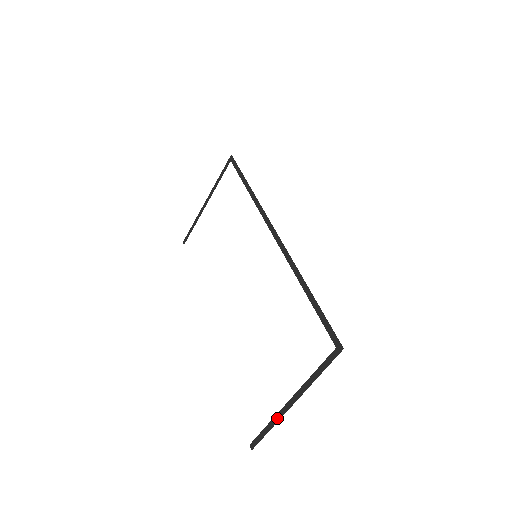
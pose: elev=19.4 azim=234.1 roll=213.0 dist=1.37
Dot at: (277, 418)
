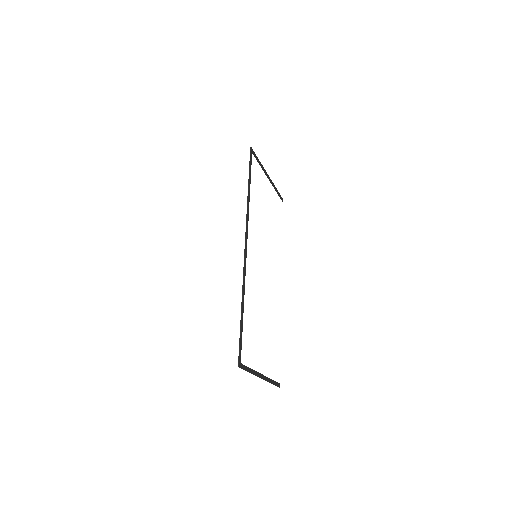
Dot at: (267, 380)
